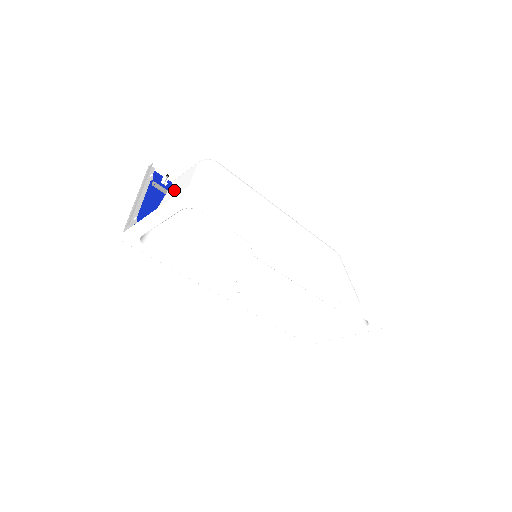
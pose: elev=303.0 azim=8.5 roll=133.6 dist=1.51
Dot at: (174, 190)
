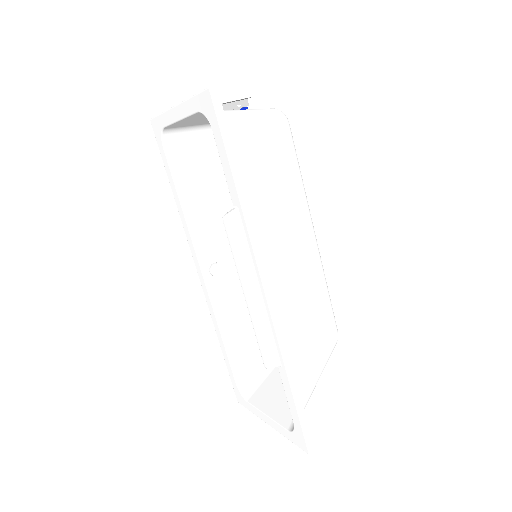
Dot at: occluded
